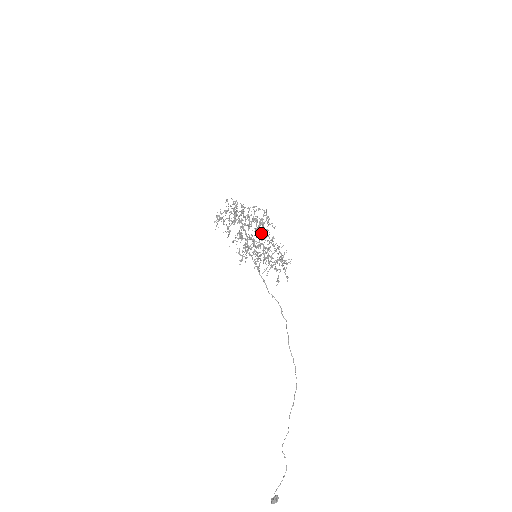
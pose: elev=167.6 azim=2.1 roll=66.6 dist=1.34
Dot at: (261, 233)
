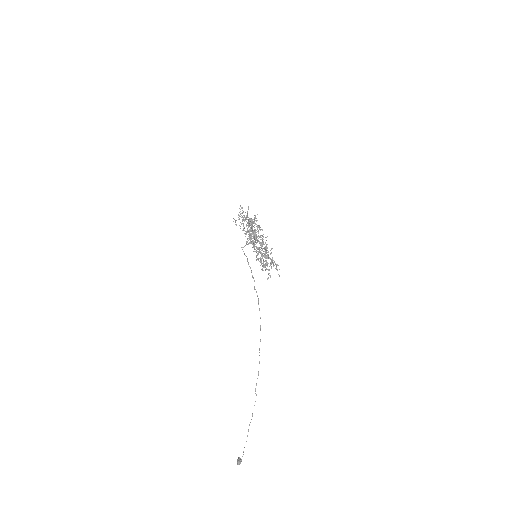
Dot at: (258, 240)
